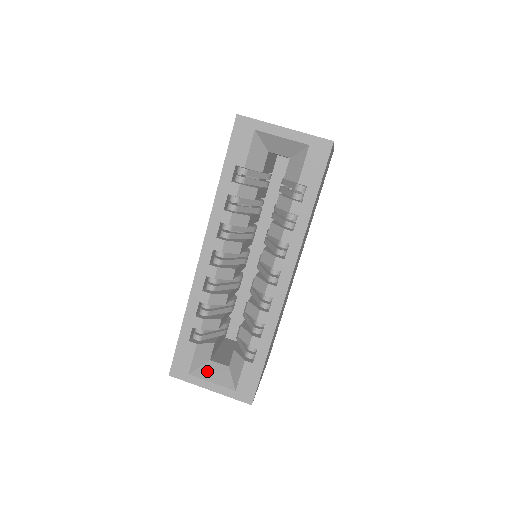
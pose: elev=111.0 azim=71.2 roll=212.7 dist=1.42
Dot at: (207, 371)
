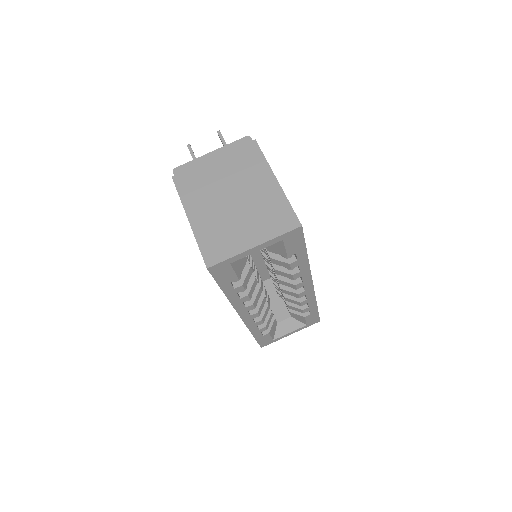
Dot at: (282, 330)
